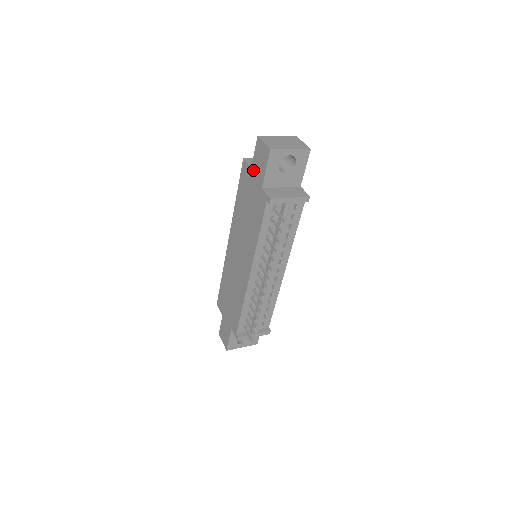
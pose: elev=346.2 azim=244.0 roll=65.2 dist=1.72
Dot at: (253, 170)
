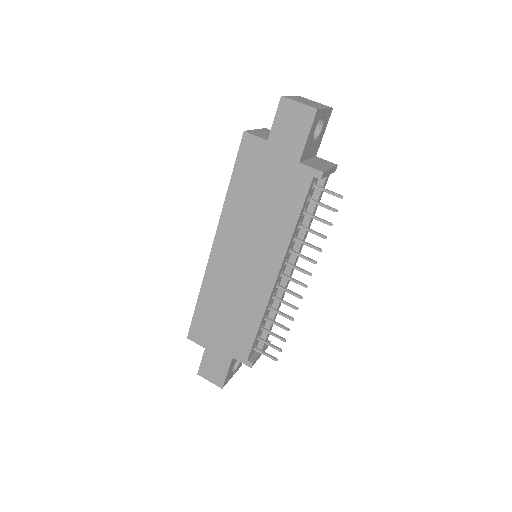
Dot at: (274, 142)
